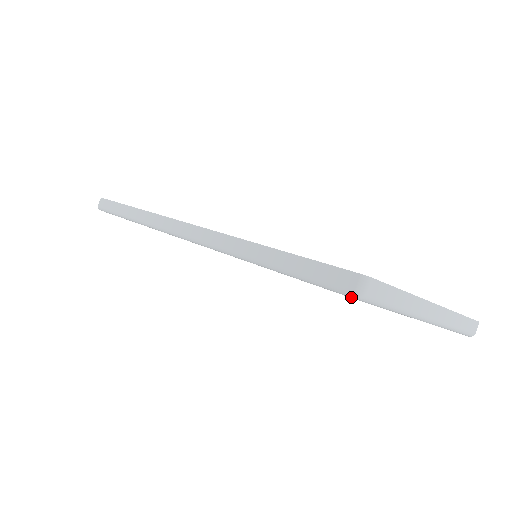
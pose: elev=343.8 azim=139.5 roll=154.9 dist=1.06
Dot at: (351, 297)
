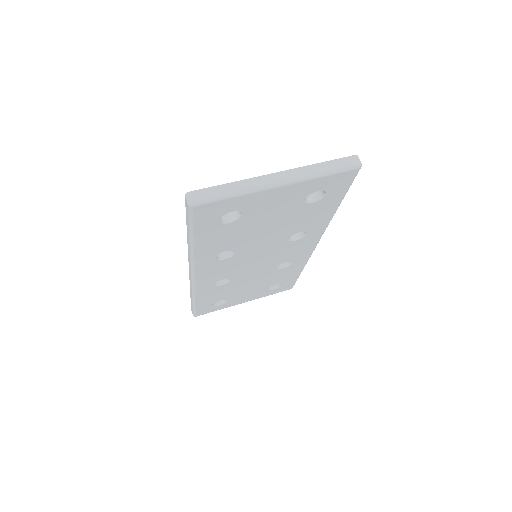
Dot at: (192, 209)
